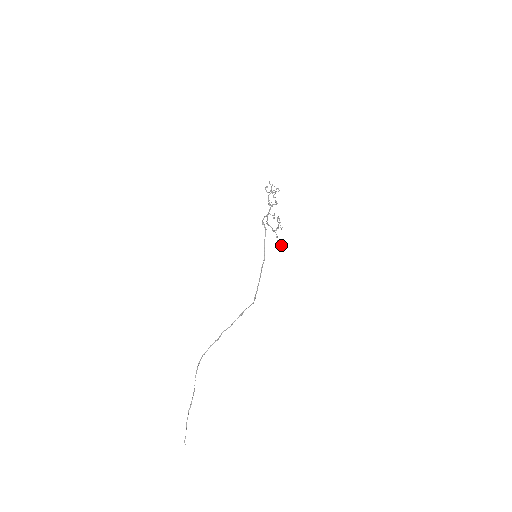
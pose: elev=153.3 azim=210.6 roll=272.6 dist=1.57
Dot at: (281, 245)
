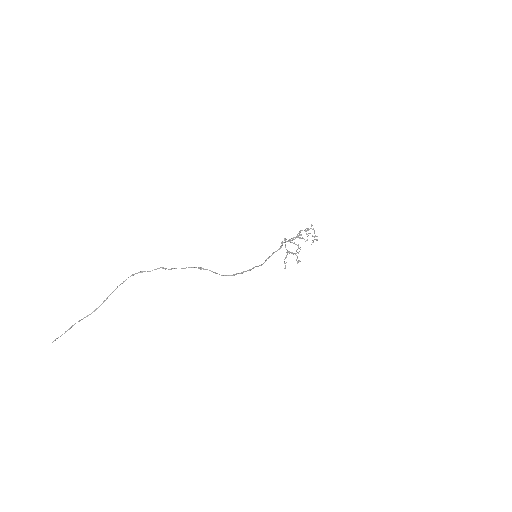
Dot at: occluded
